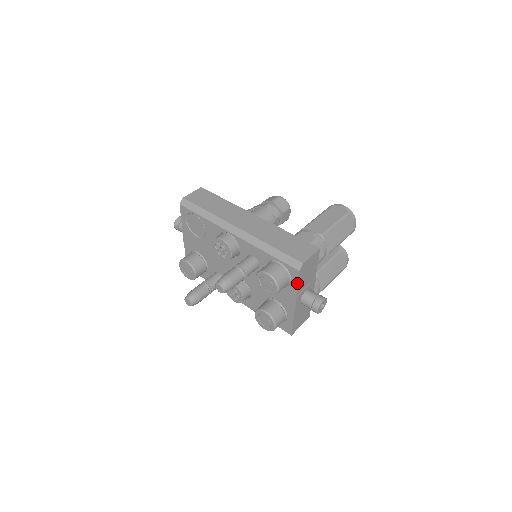
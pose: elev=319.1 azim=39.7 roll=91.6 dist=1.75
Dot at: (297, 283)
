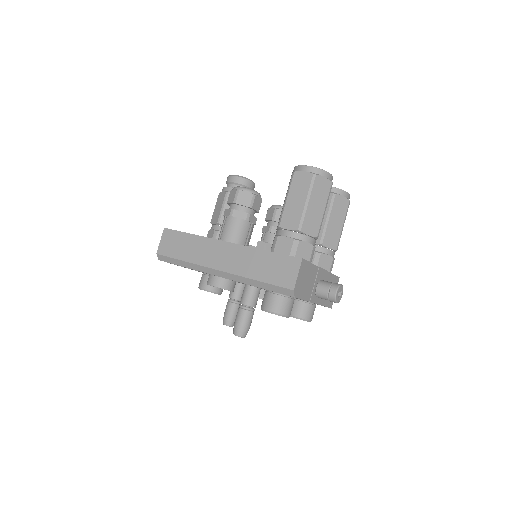
Dot at: occluded
